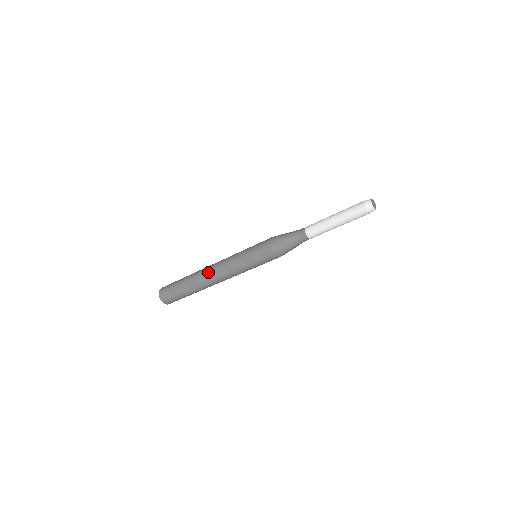
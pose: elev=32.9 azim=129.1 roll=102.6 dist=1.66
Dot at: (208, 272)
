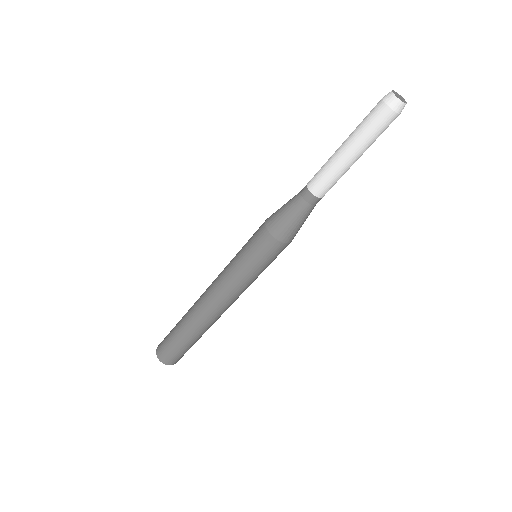
Dot at: (201, 295)
